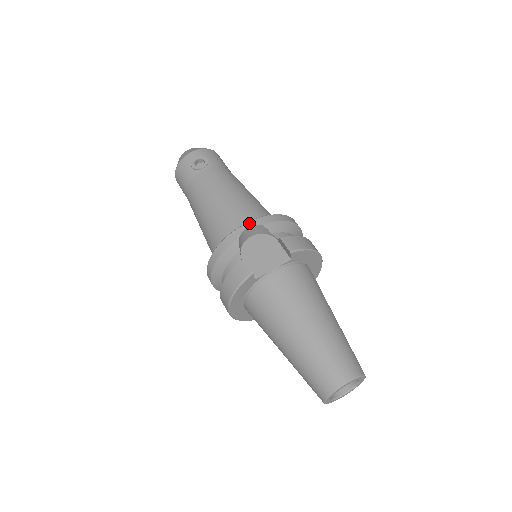
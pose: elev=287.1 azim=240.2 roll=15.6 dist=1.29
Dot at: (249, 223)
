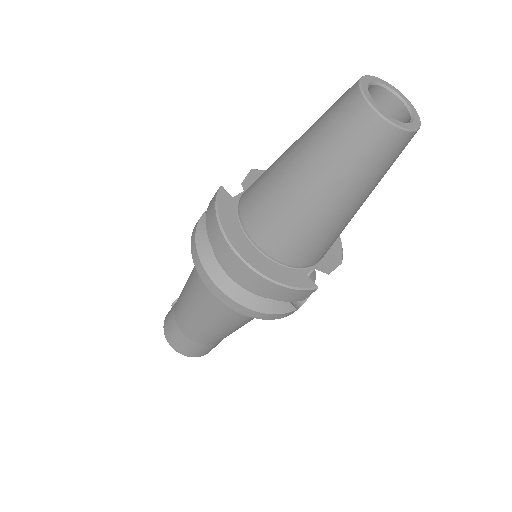
Dot at: occluded
